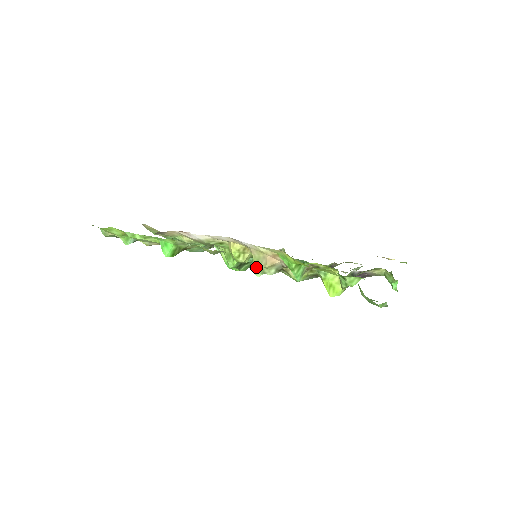
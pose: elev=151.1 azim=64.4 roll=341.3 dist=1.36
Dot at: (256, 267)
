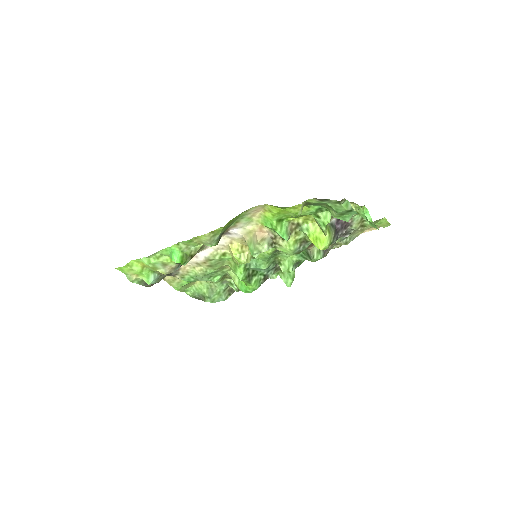
Dot at: (251, 249)
